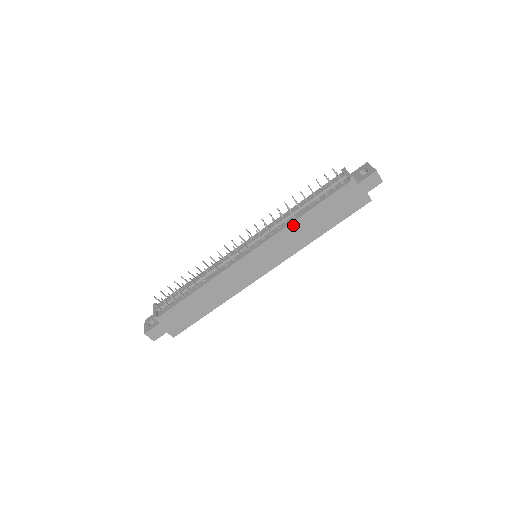
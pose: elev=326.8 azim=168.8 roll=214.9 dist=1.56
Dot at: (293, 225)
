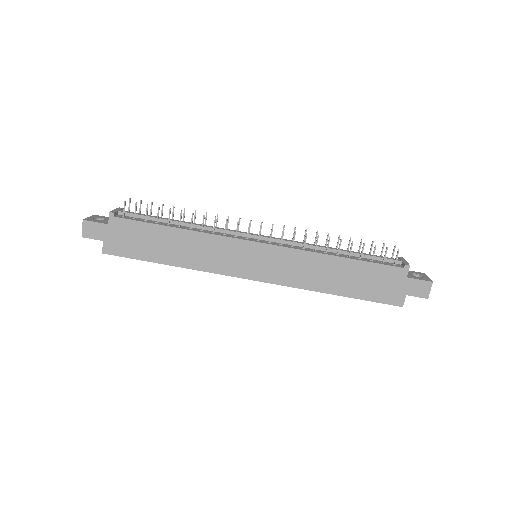
Dot at: (319, 257)
